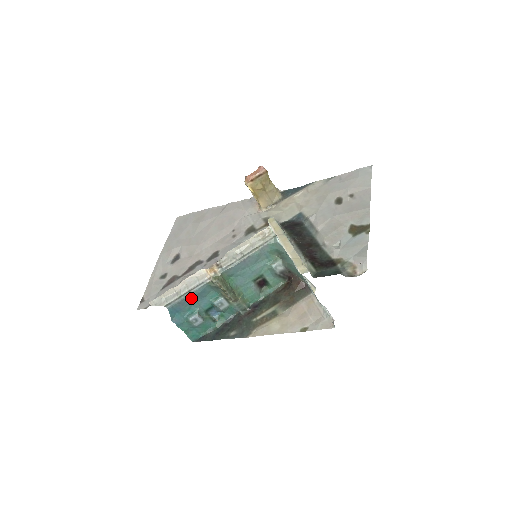
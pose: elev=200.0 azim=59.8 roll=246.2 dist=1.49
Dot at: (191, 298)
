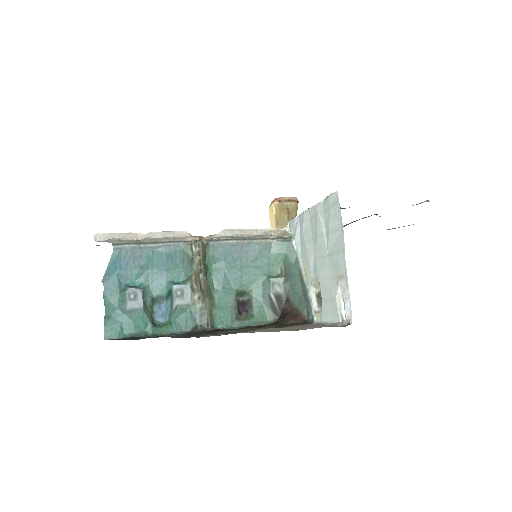
Dot at: (150, 257)
